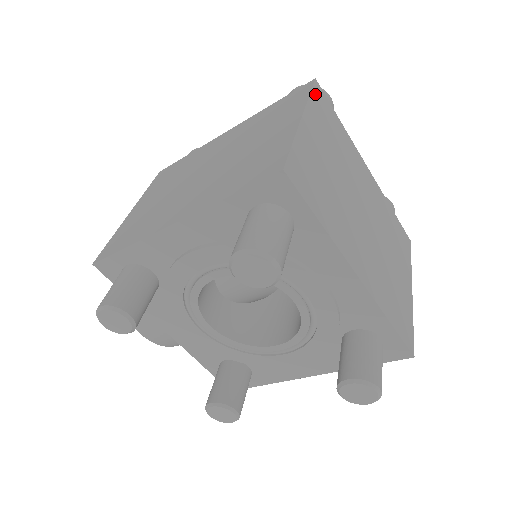
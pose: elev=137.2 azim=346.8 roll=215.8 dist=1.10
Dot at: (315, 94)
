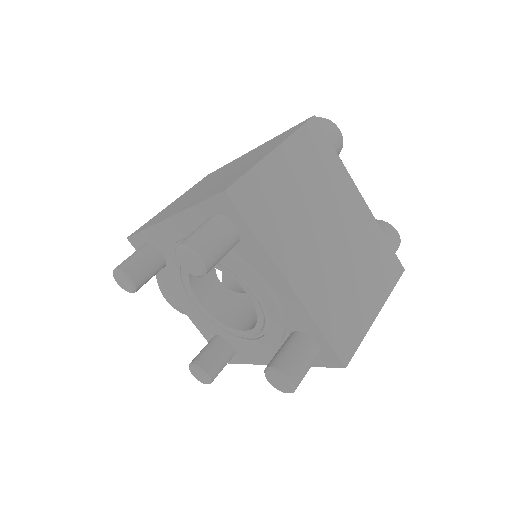
Dot at: (307, 129)
